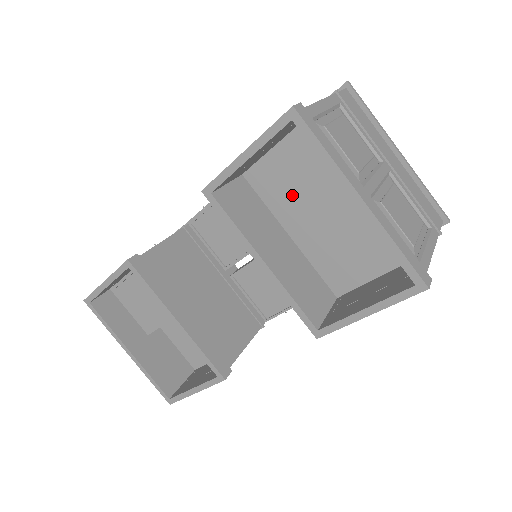
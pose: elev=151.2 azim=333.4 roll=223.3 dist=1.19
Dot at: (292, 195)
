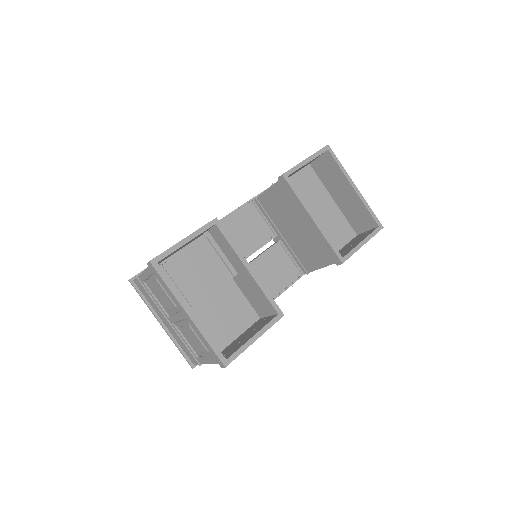
Dot at: occluded
